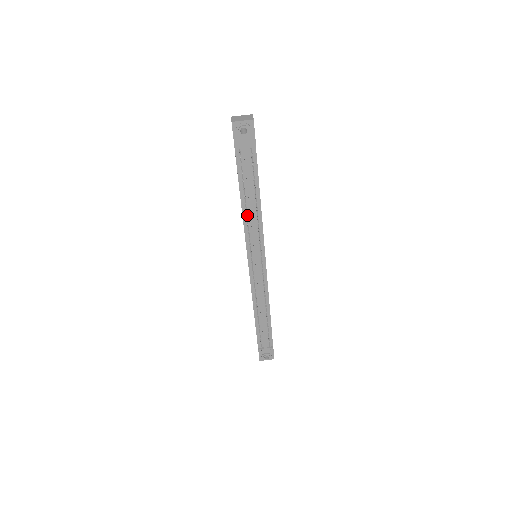
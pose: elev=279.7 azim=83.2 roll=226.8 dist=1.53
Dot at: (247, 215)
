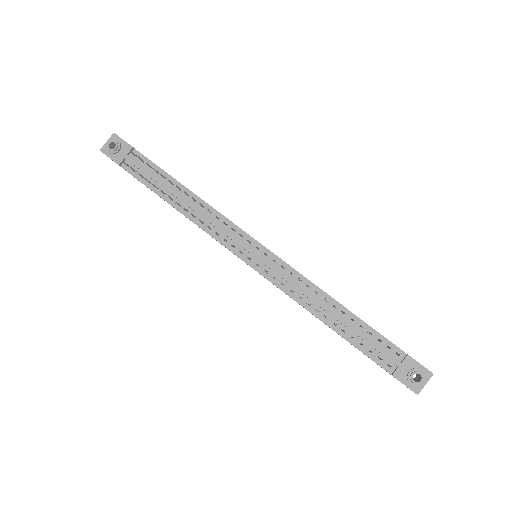
Dot at: occluded
